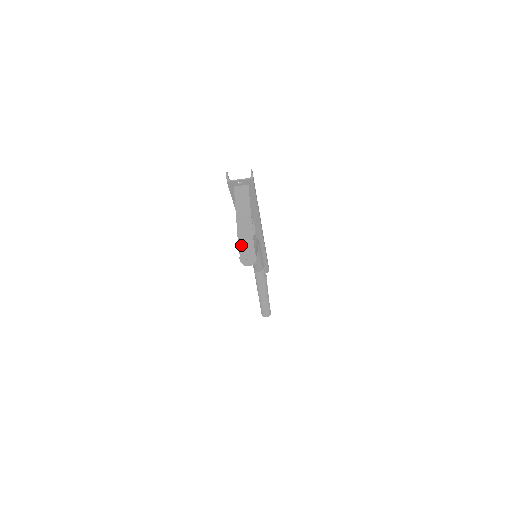
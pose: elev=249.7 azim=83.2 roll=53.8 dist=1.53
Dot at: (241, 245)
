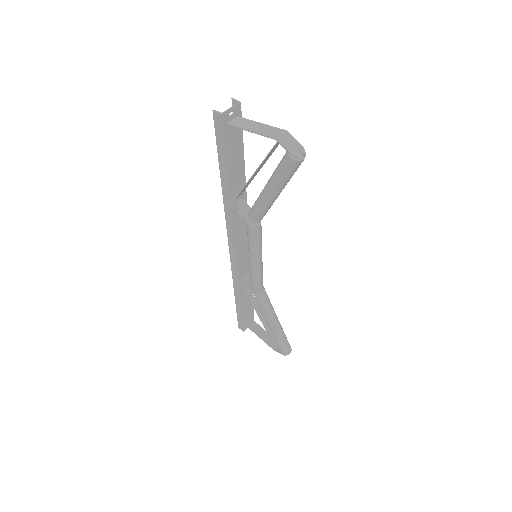
Dot at: (283, 143)
